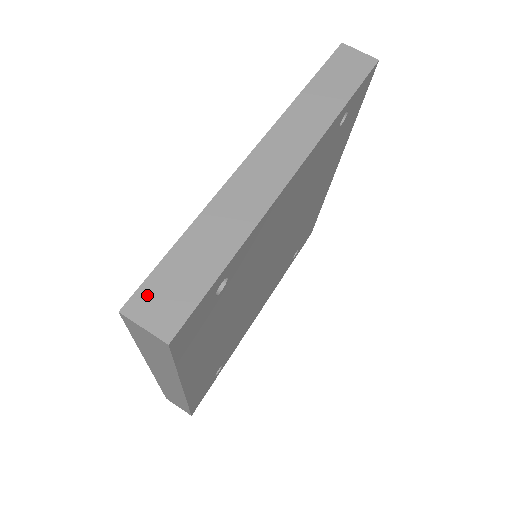
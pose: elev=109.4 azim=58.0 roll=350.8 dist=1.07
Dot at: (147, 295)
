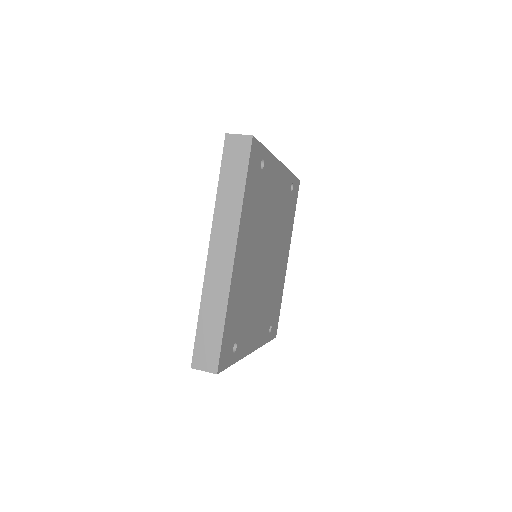
Dot at: occluded
